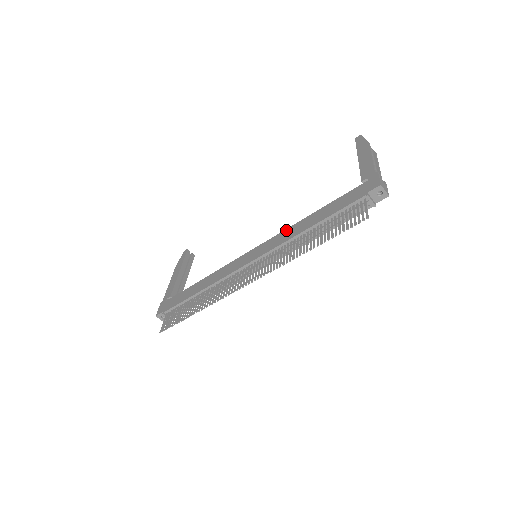
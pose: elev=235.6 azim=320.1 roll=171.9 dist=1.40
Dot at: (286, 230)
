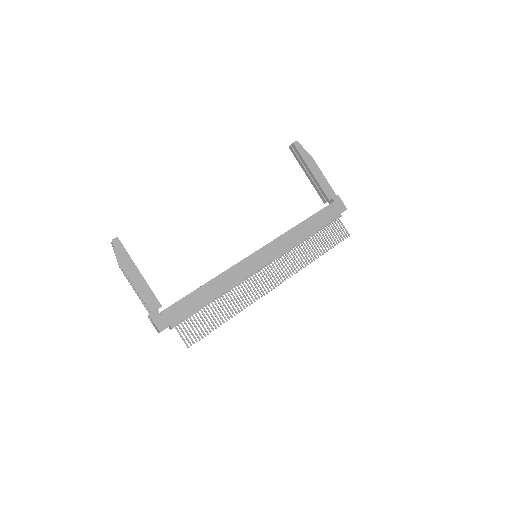
Dot at: (284, 236)
